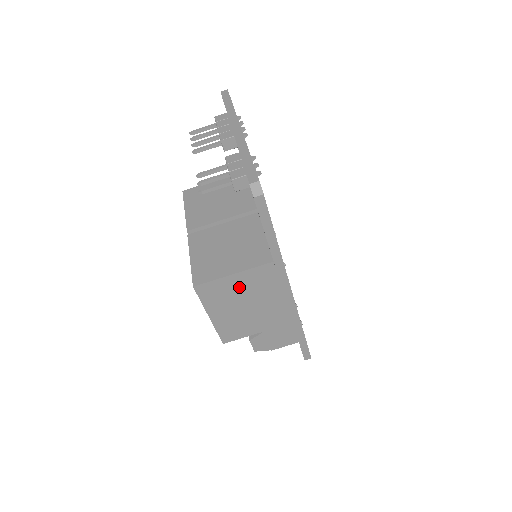
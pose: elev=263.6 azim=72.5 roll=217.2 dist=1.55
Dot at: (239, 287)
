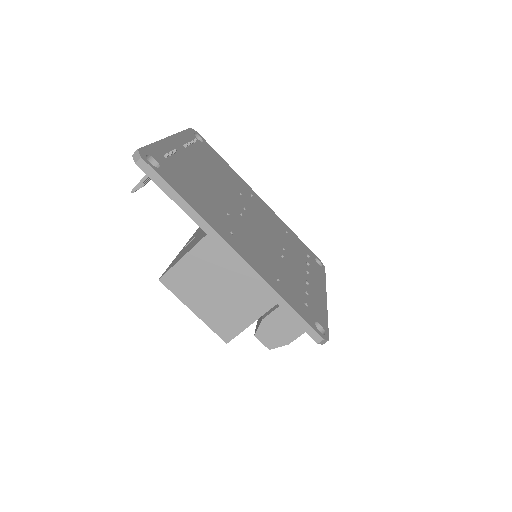
Dot at: (199, 269)
